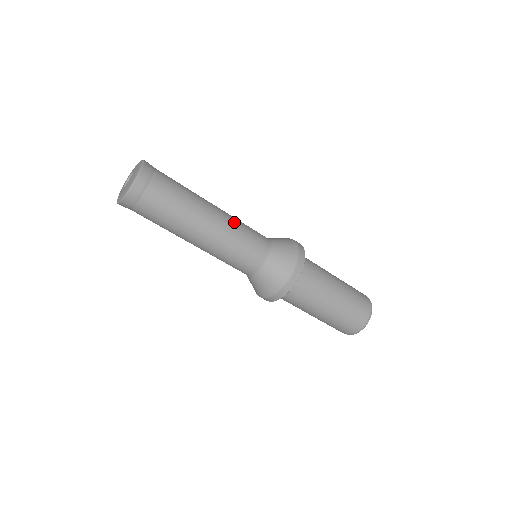
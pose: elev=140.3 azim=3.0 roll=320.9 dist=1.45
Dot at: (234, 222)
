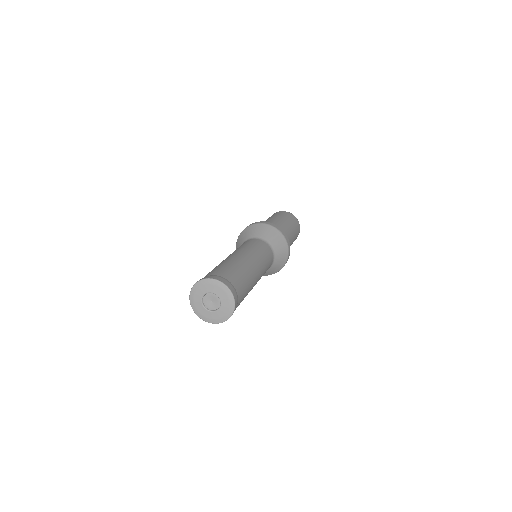
Dot at: (262, 263)
